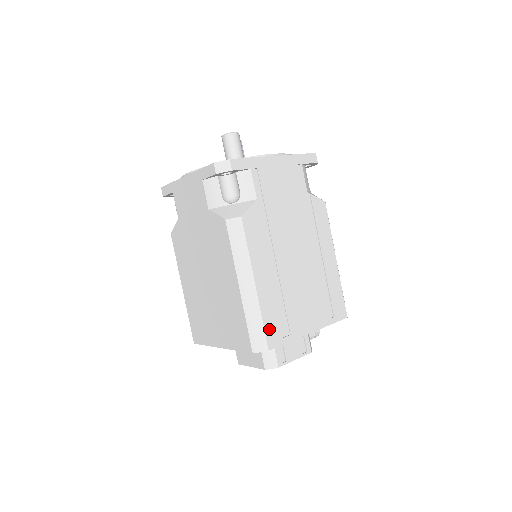
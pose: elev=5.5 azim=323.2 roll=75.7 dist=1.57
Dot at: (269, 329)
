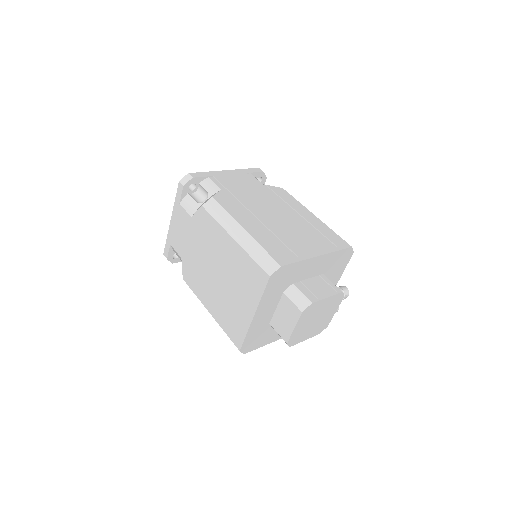
Dot at: (273, 254)
